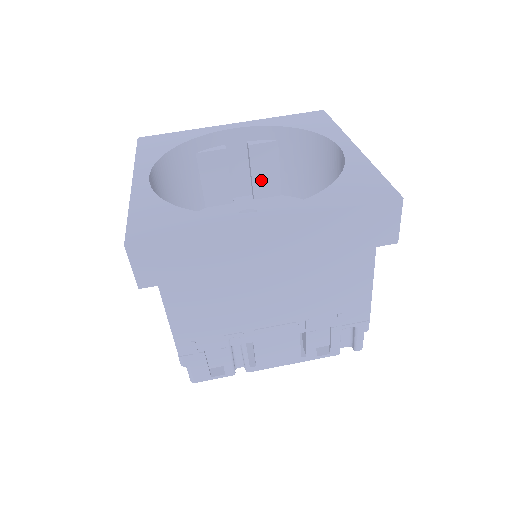
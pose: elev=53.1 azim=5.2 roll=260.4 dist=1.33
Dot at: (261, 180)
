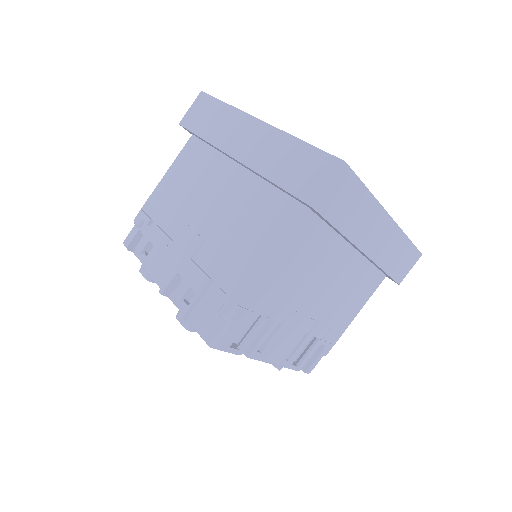
Dot at: occluded
